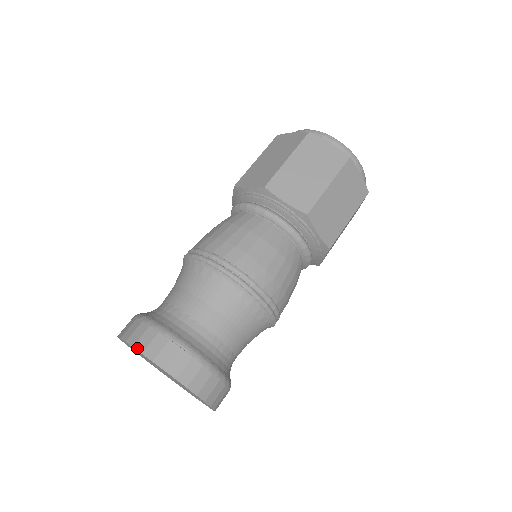
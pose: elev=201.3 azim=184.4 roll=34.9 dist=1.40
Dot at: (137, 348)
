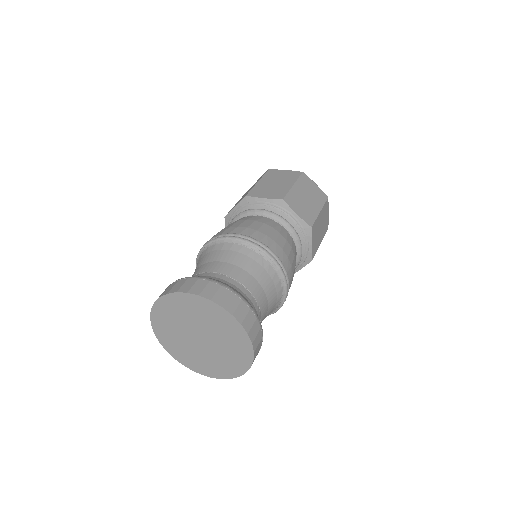
Dot at: (151, 313)
